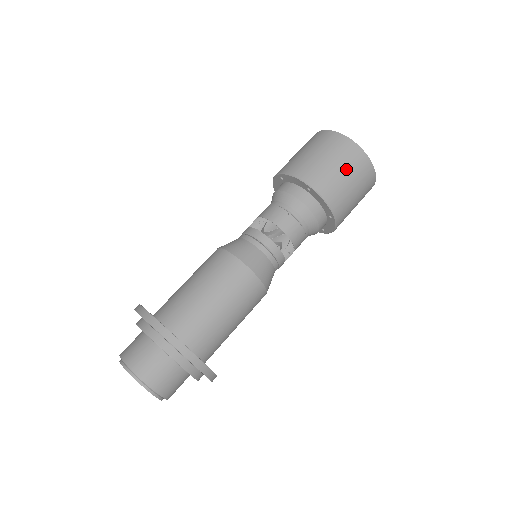
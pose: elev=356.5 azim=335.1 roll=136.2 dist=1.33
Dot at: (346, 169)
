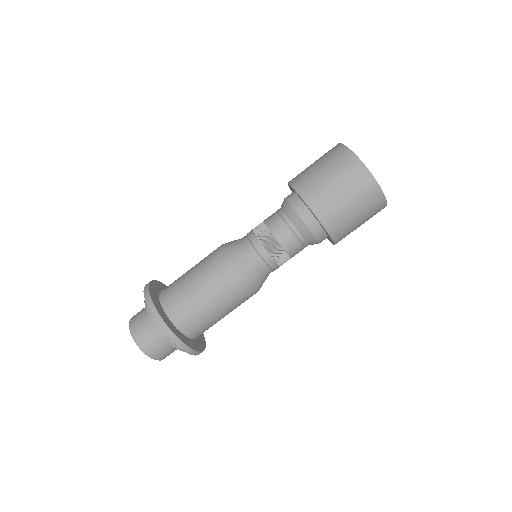
Dot at: (359, 208)
